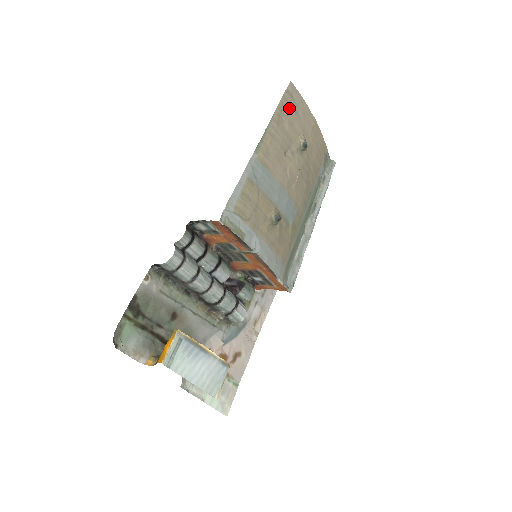
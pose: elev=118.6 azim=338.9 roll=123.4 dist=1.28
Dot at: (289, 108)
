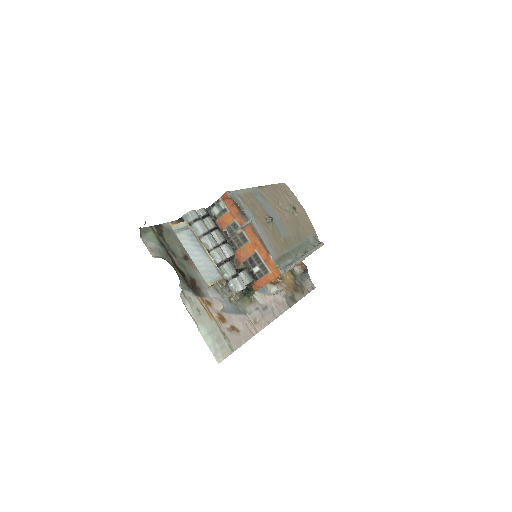
Dot at: (283, 190)
